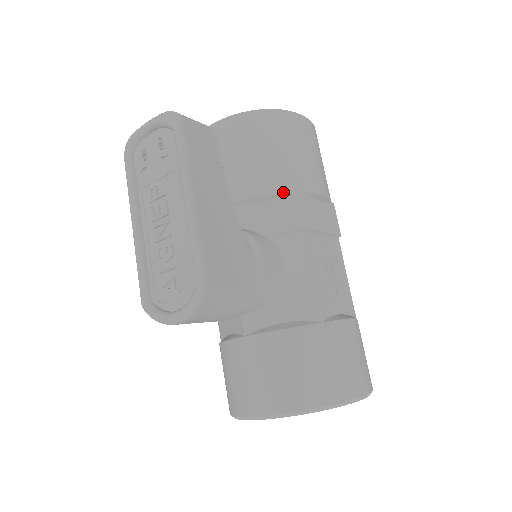
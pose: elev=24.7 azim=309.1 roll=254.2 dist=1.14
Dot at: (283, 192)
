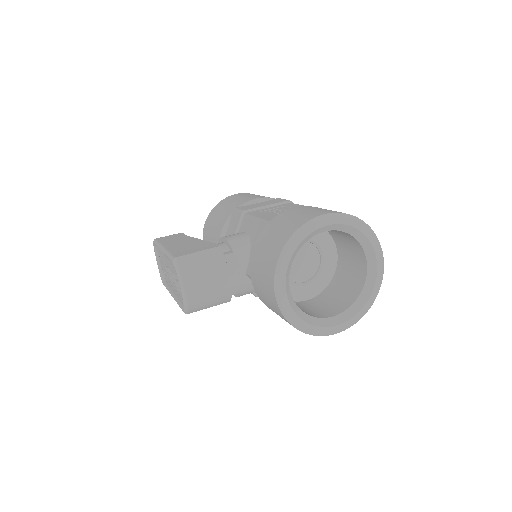
Dot at: (229, 216)
